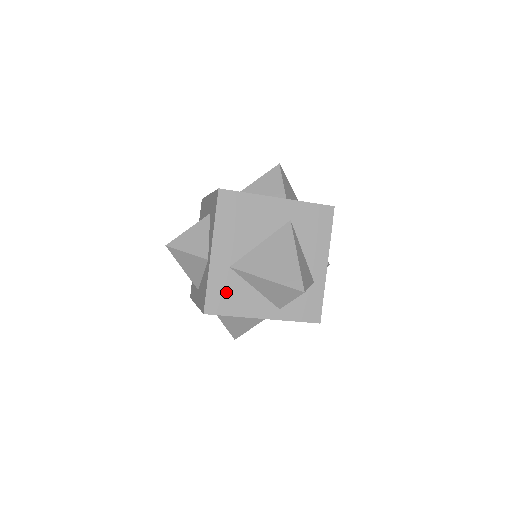
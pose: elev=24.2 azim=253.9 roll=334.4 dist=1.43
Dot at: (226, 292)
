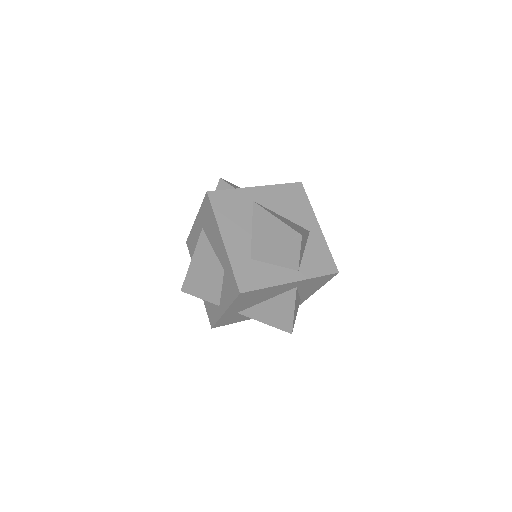
Dot at: (231, 319)
